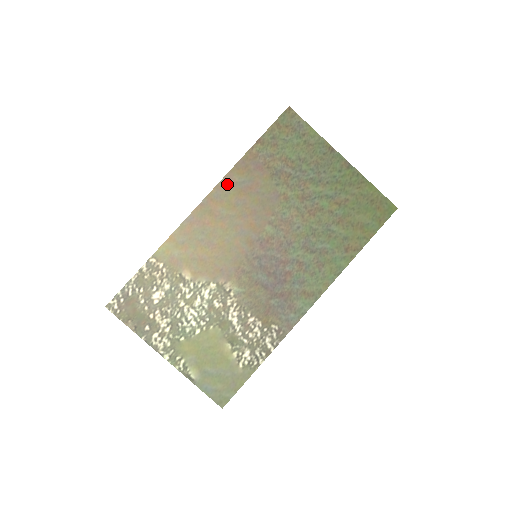
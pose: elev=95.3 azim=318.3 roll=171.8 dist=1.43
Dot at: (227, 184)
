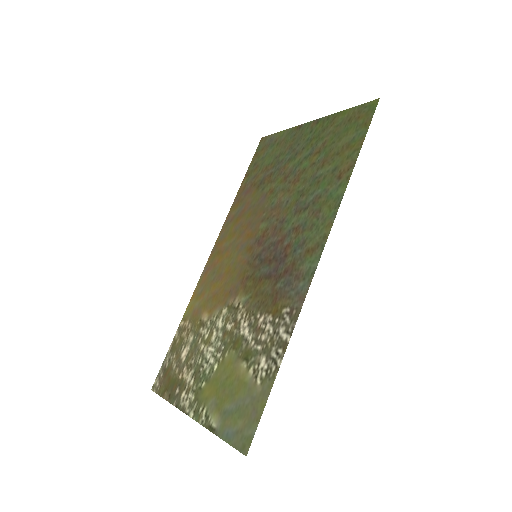
Dot at: (228, 223)
